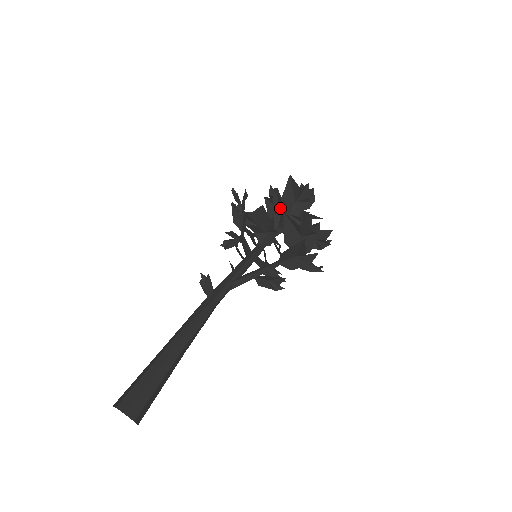
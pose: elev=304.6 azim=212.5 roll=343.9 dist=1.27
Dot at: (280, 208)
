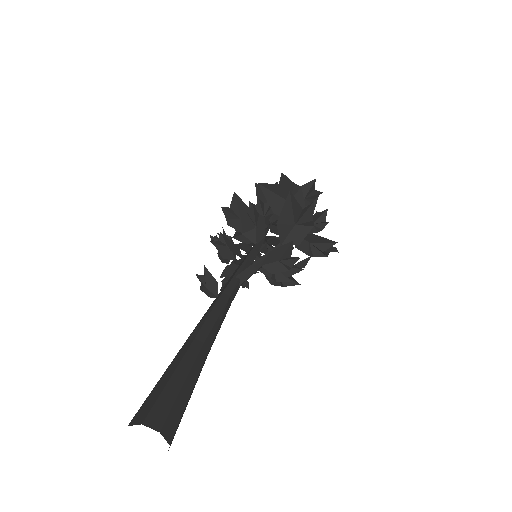
Dot at: occluded
